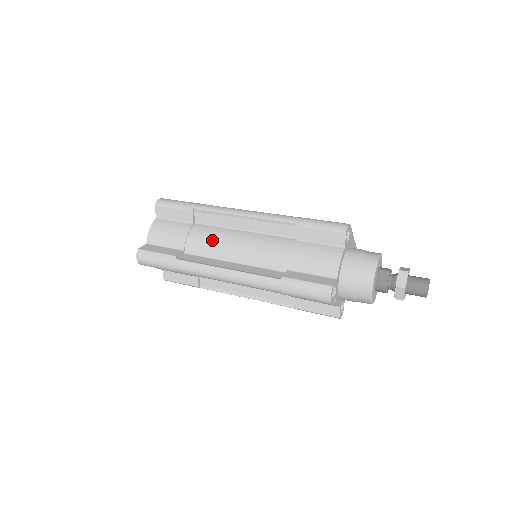
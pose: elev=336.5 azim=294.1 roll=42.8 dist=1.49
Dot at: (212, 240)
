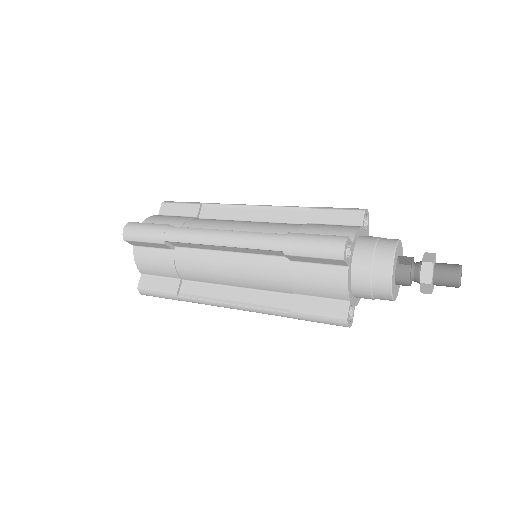
Dot at: (214, 222)
